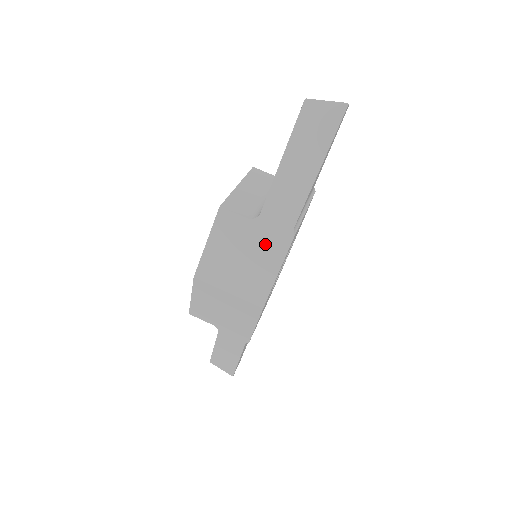
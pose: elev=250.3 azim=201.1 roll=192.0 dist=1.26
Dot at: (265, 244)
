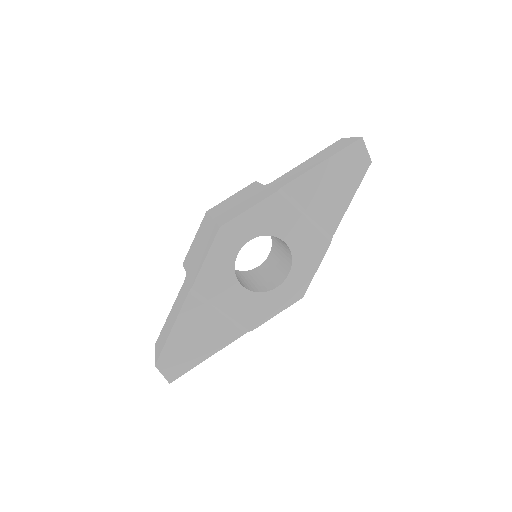
Dot at: (258, 195)
